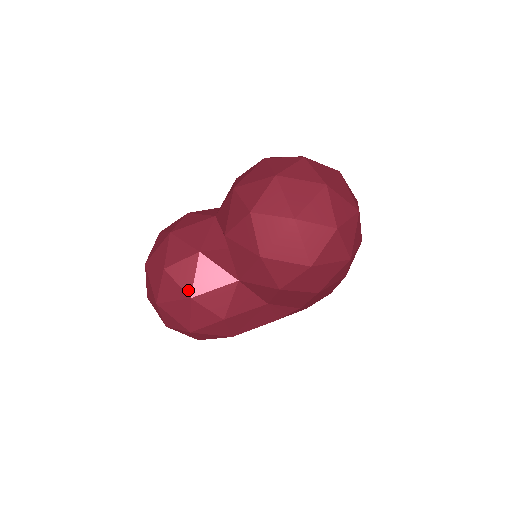
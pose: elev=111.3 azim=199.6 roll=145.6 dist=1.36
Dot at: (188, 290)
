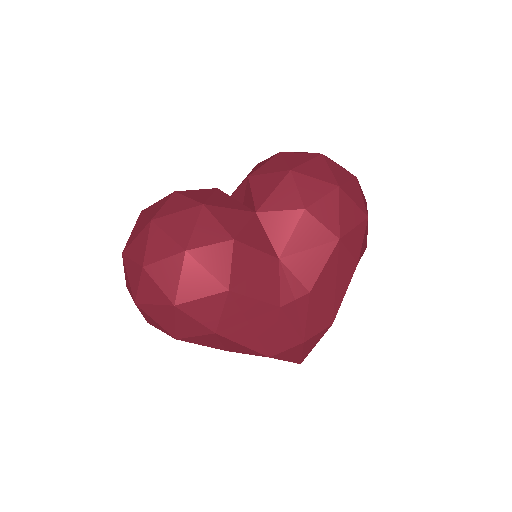
Dot at: (201, 201)
